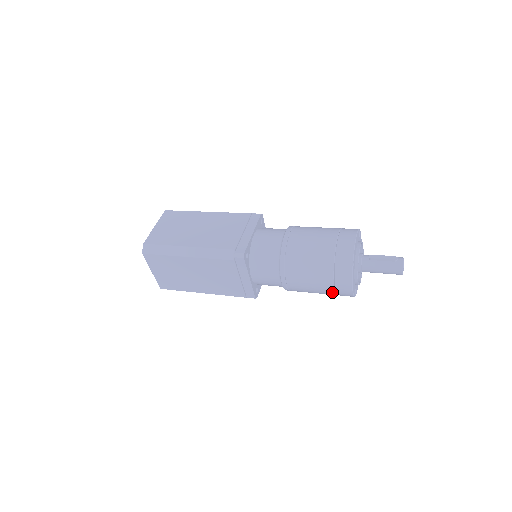
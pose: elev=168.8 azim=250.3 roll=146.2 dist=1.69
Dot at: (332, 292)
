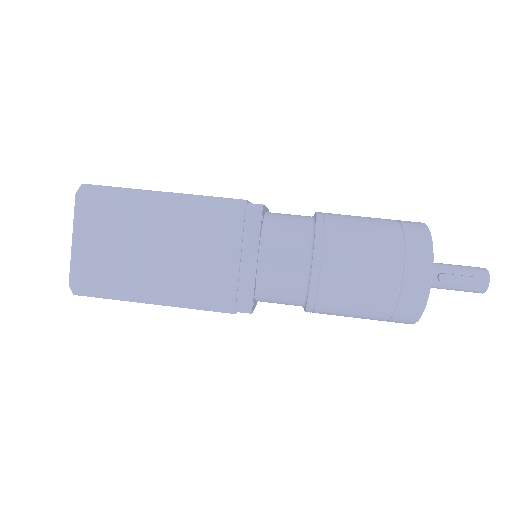
Dot at: occluded
